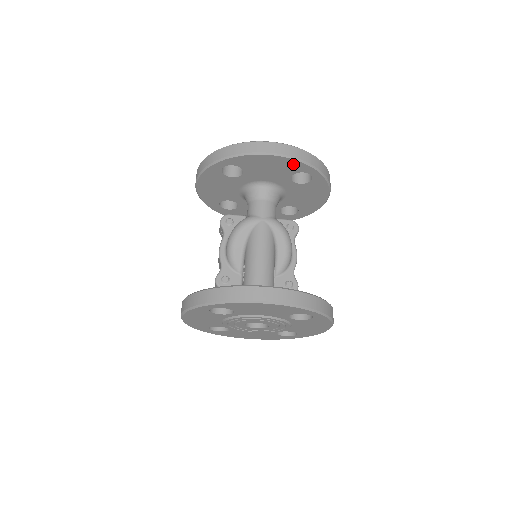
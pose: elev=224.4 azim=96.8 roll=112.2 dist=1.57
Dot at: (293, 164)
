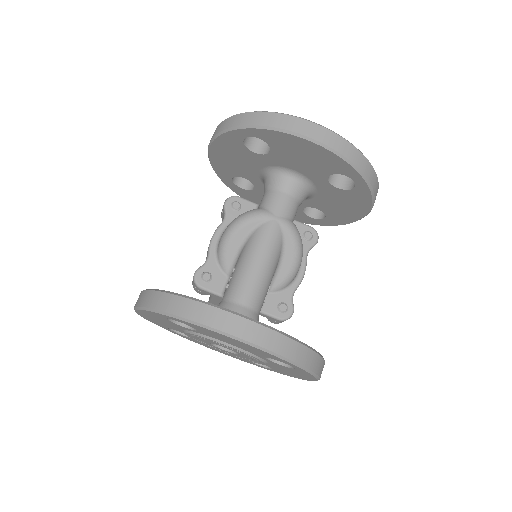
Dot at: (336, 162)
